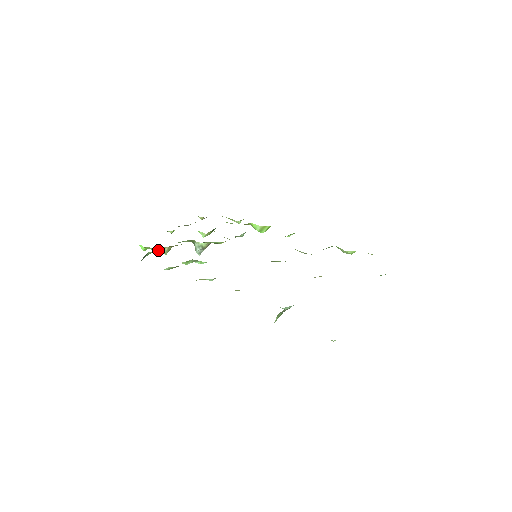
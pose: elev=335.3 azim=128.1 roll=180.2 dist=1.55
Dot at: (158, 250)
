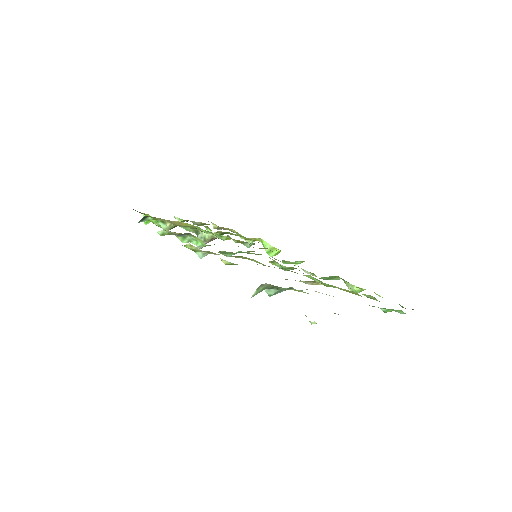
Dot at: (159, 223)
